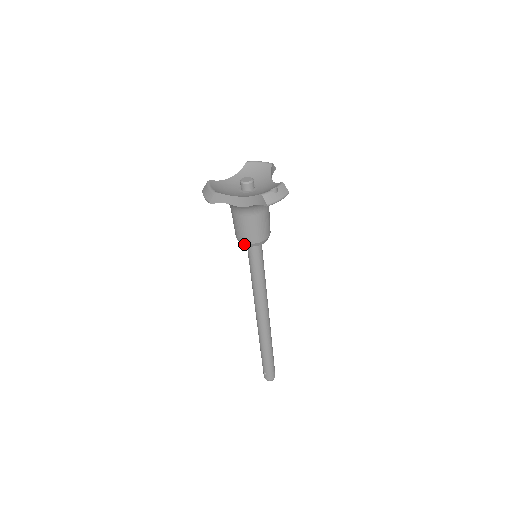
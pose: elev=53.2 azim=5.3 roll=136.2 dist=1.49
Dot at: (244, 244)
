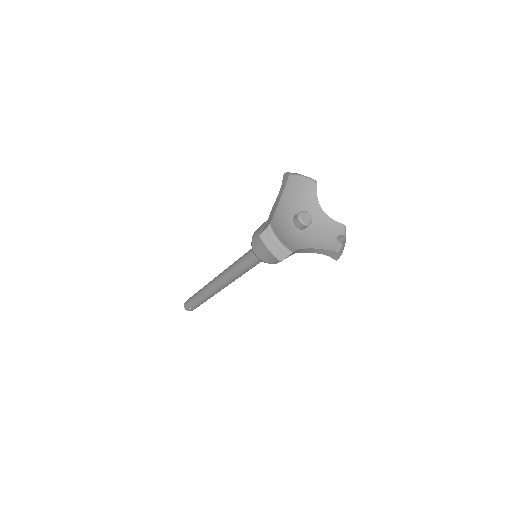
Dot at: occluded
